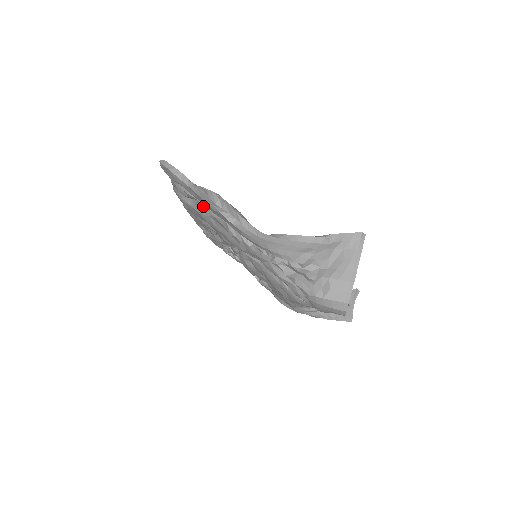
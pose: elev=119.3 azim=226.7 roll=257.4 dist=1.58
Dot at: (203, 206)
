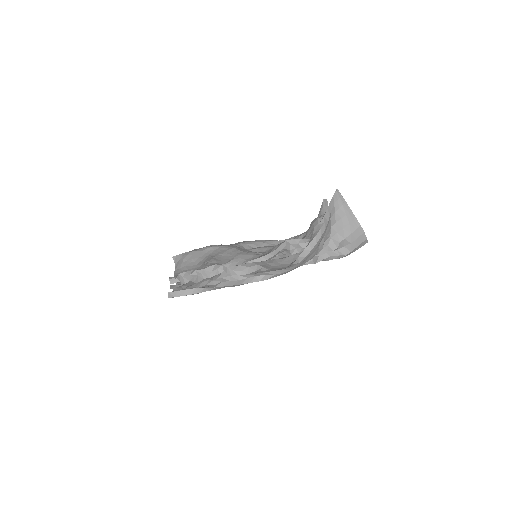
Dot at: occluded
